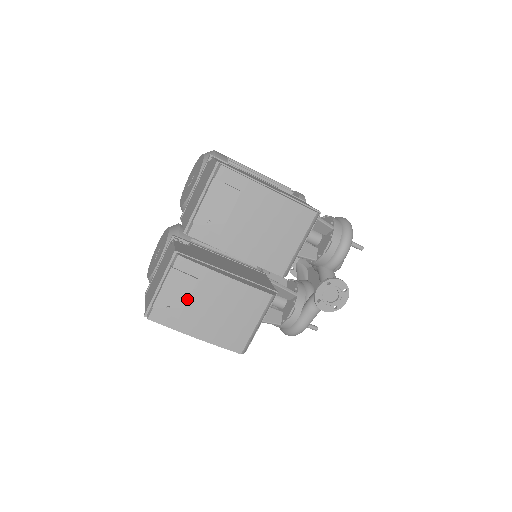
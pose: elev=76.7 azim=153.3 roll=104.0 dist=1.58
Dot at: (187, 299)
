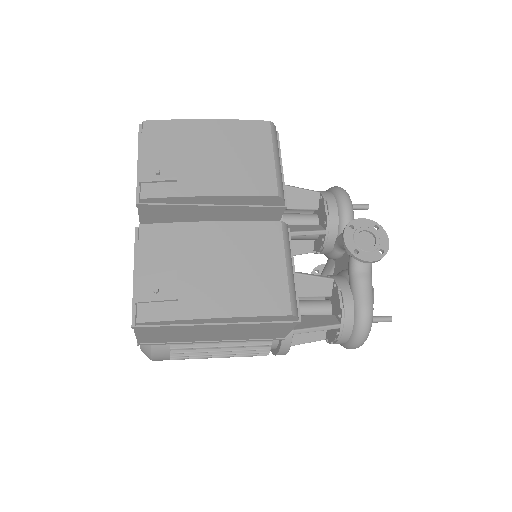
Dot at: (175, 268)
